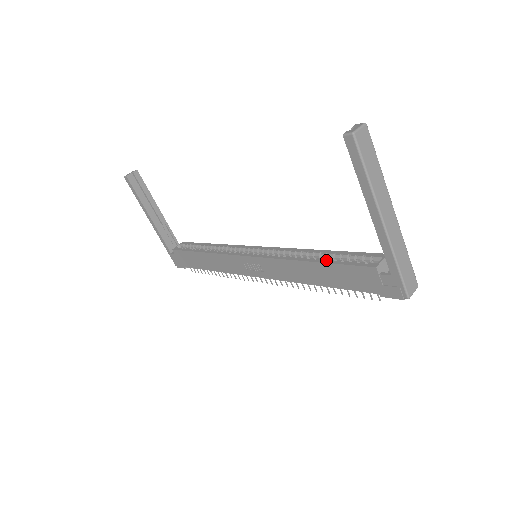
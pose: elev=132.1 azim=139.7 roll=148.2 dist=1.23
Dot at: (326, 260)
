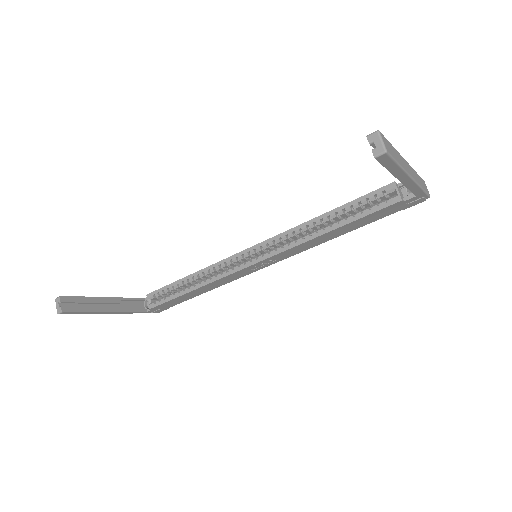
Dot at: (345, 221)
